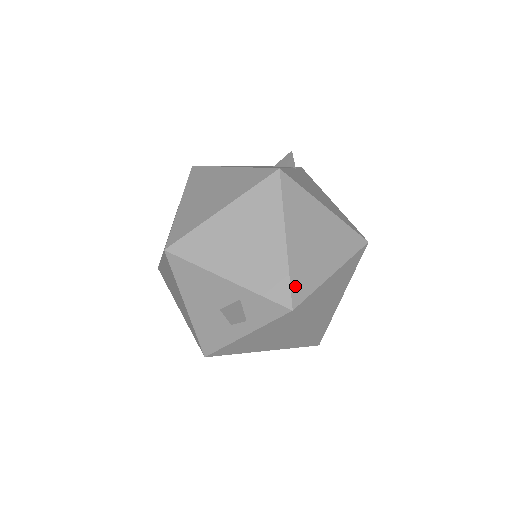
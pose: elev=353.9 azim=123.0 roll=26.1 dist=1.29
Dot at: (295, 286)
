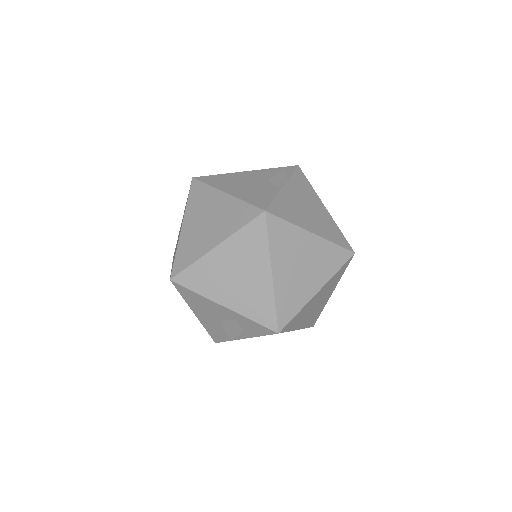
Dot at: (281, 313)
